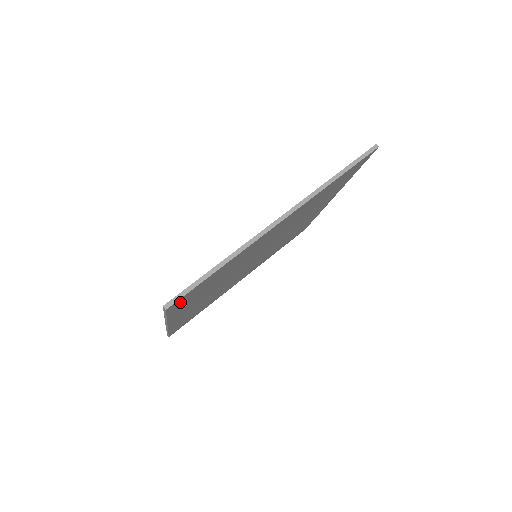
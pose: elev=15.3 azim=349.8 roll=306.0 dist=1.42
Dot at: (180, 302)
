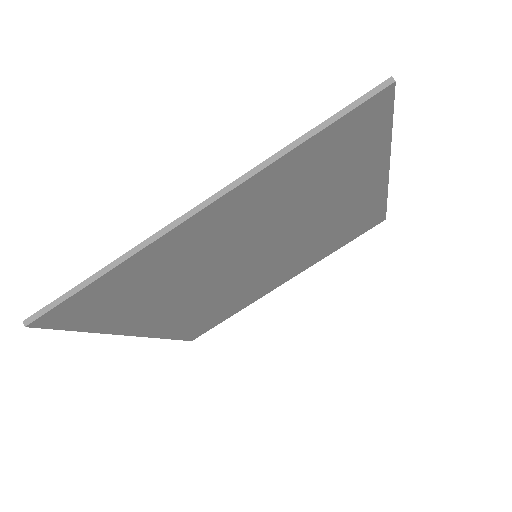
Dot at: (67, 316)
